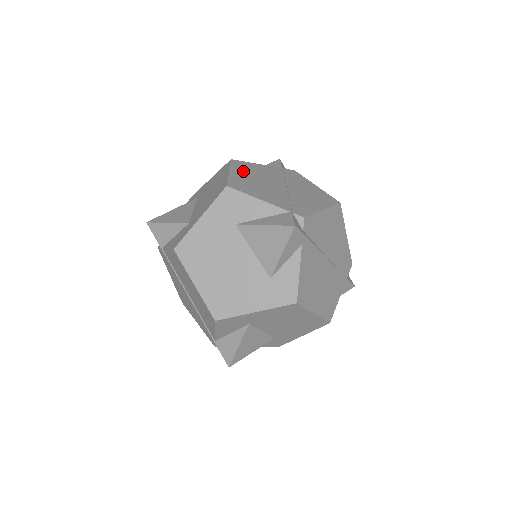
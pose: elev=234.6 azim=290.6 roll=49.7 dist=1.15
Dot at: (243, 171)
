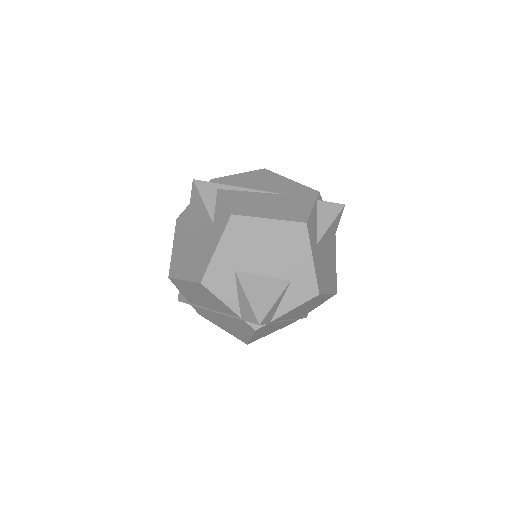
Dot at: occluded
